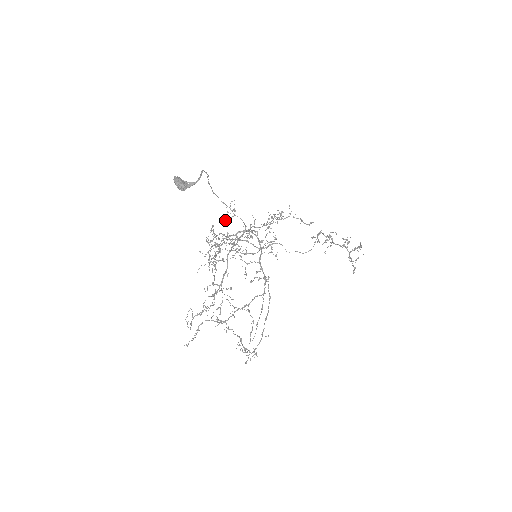
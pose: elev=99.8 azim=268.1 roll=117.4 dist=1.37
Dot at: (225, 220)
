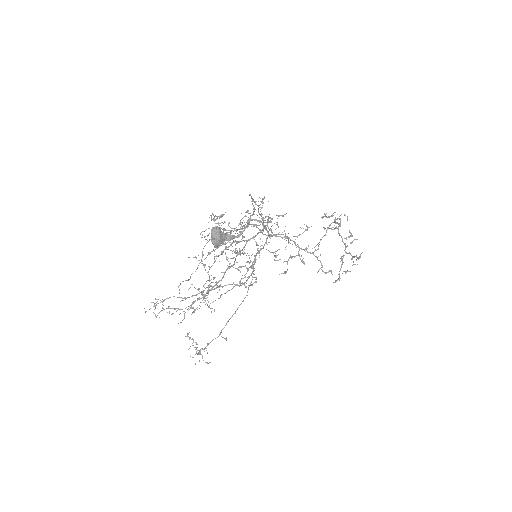
Dot at: (245, 215)
